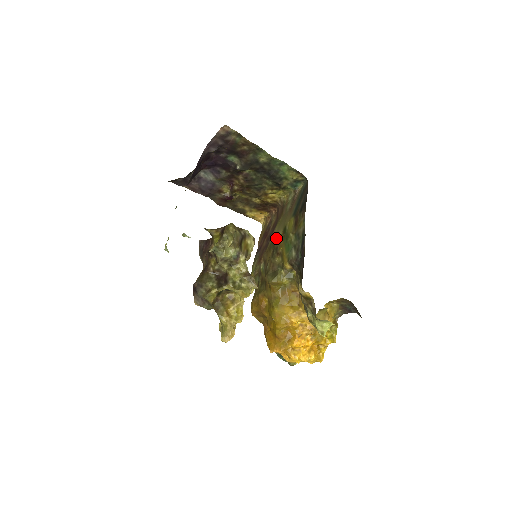
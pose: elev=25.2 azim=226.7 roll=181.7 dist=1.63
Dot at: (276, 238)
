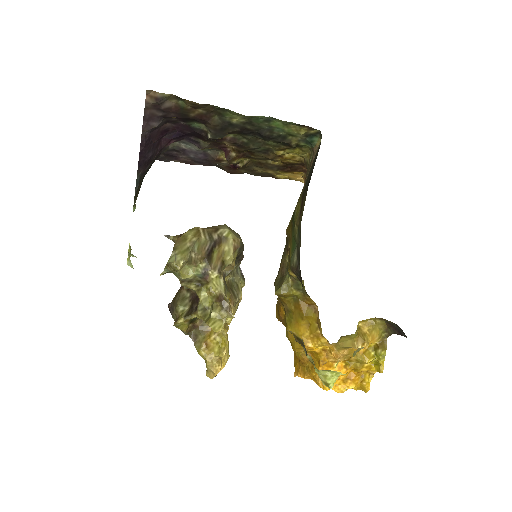
Dot at: occluded
